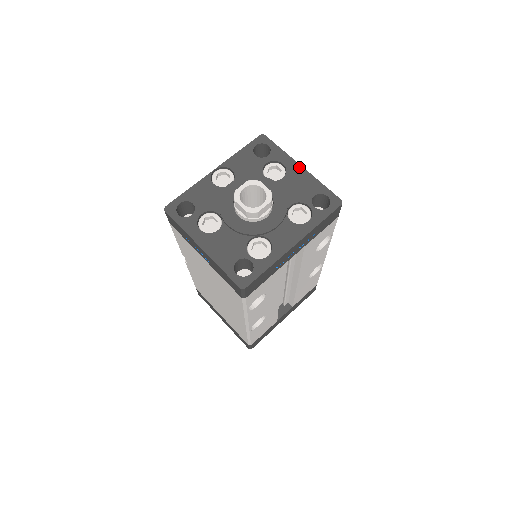
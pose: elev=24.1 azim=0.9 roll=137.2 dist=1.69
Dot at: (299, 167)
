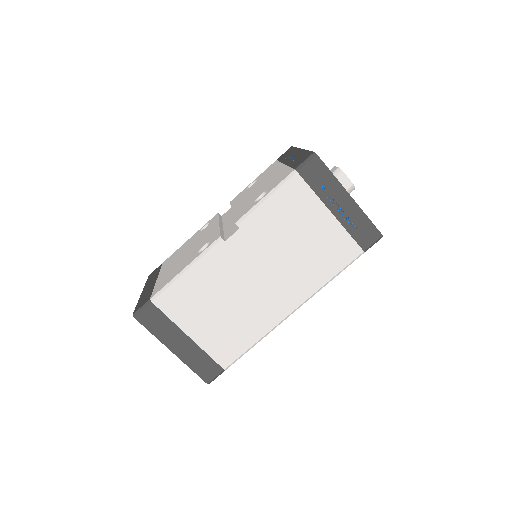
Dot at: occluded
